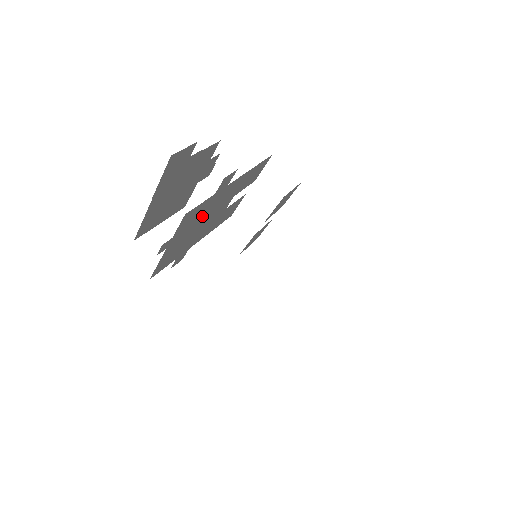
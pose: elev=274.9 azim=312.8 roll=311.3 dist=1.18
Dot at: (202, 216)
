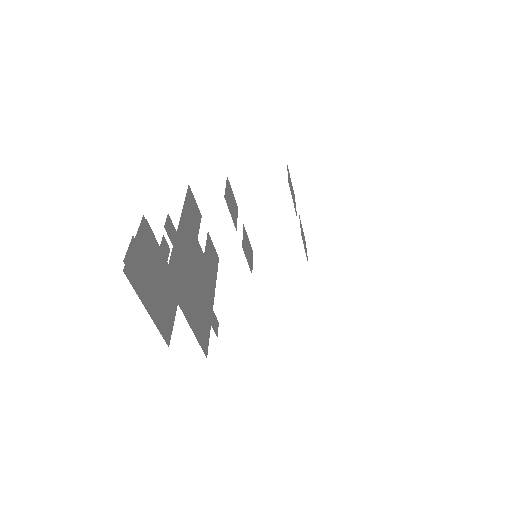
Dot at: (186, 273)
